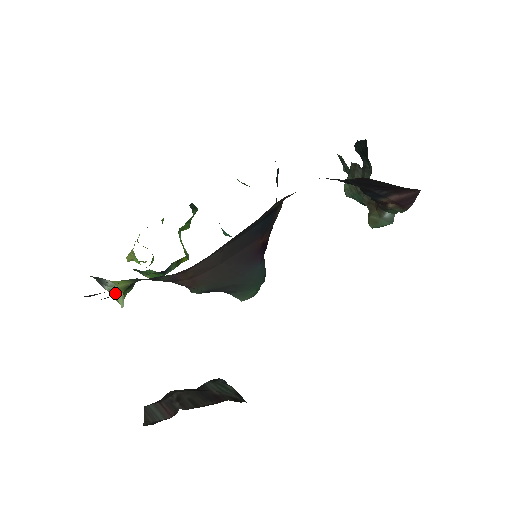
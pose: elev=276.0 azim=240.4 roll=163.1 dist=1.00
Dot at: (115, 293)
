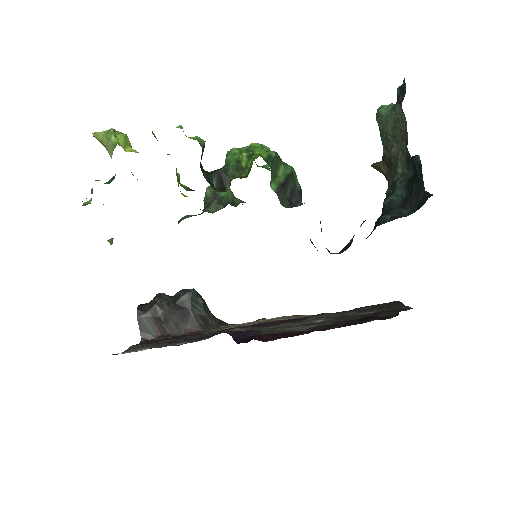
Dot at: occluded
